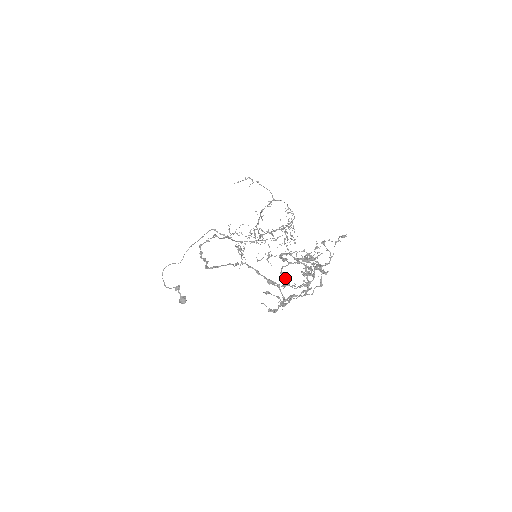
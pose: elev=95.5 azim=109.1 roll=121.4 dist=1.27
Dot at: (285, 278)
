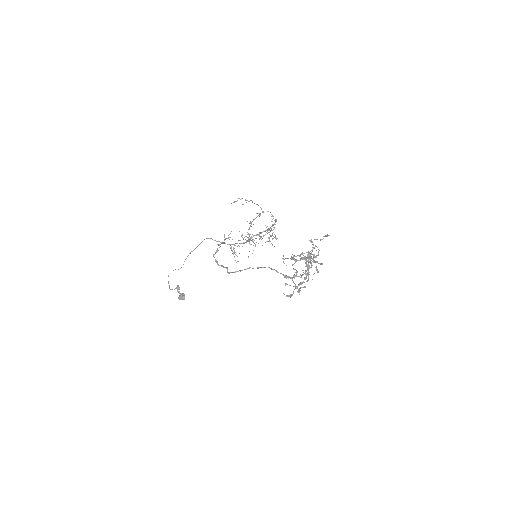
Dot at: (297, 272)
